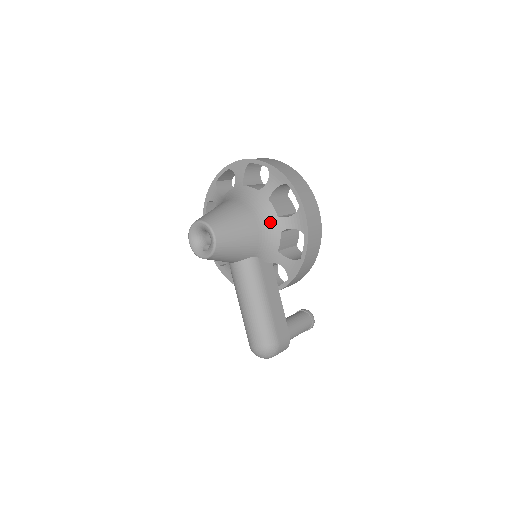
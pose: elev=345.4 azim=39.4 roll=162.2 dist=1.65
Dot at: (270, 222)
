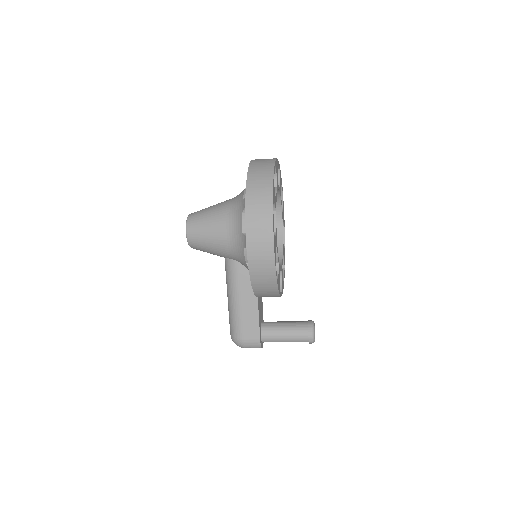
Dot at: (237, 235)
